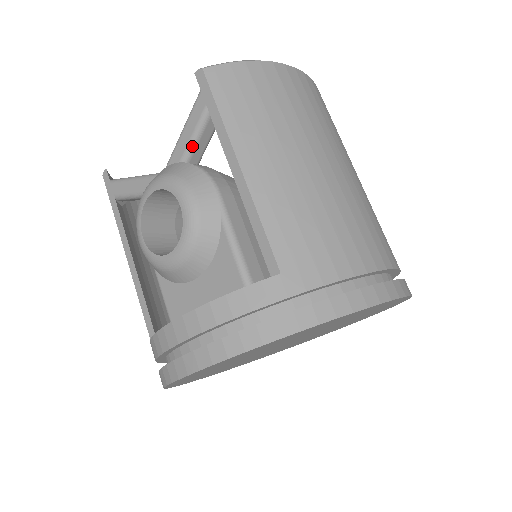
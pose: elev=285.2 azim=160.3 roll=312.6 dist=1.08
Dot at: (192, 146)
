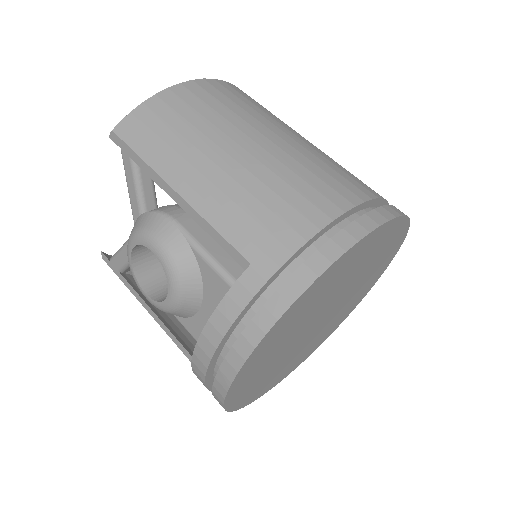
Dot at: (140, 197)
